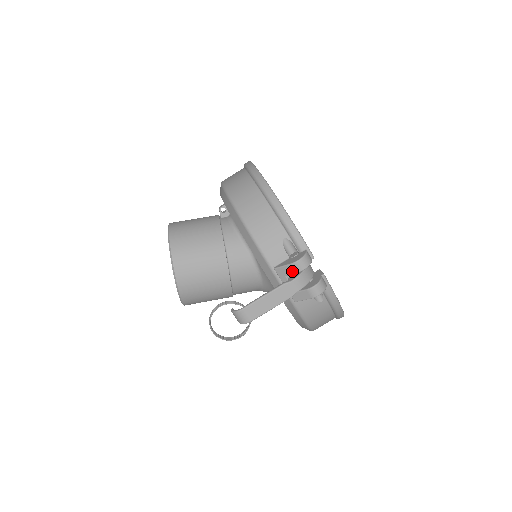
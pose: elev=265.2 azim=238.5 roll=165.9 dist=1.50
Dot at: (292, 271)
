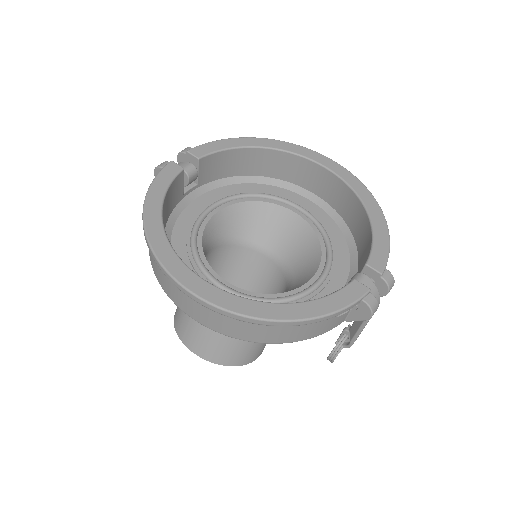
Dot at: occluded
